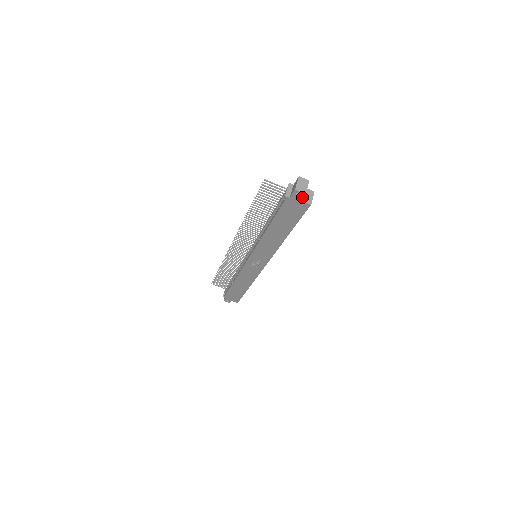
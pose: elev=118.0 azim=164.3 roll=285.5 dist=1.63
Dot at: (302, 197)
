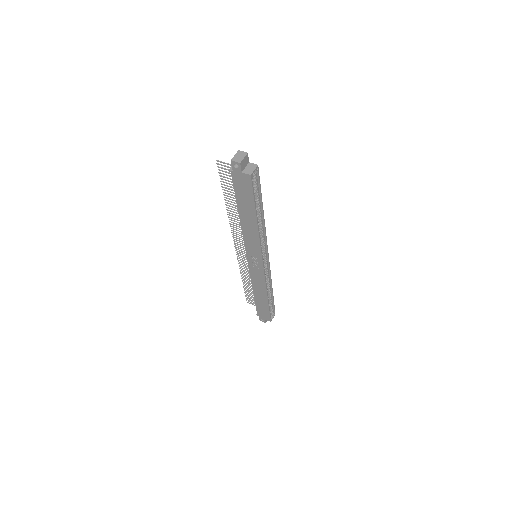
Dot at: (240, 168)
